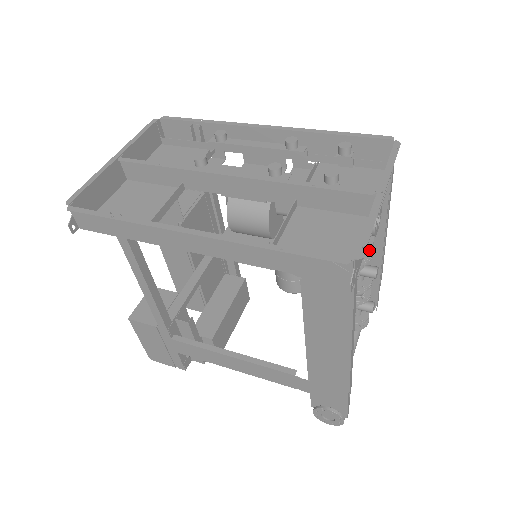
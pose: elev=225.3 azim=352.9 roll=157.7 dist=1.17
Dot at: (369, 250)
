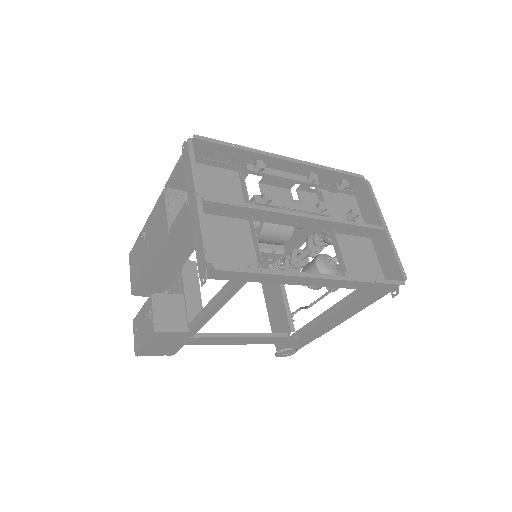
Dot at: occluded
